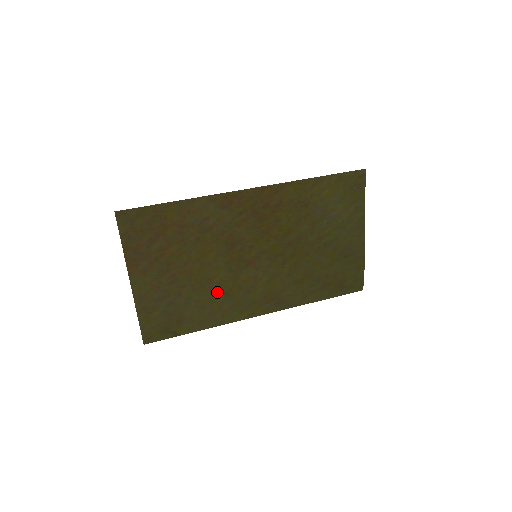
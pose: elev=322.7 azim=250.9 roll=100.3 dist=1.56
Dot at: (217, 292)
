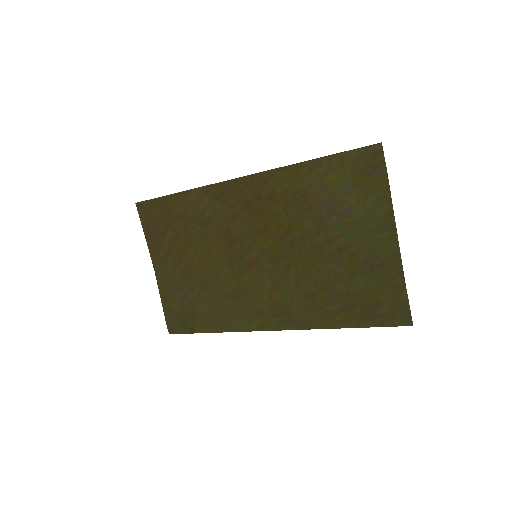
Dot at: (223, 292)
